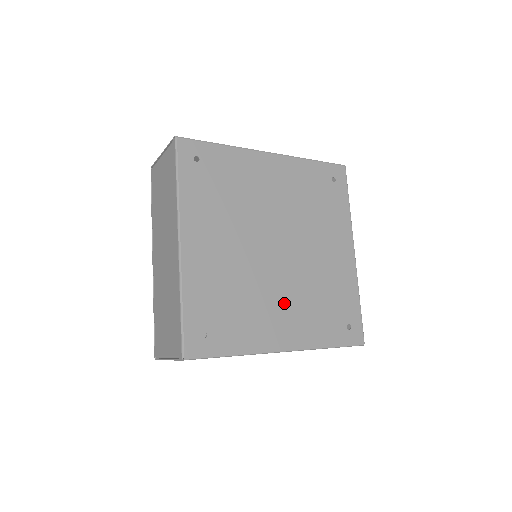
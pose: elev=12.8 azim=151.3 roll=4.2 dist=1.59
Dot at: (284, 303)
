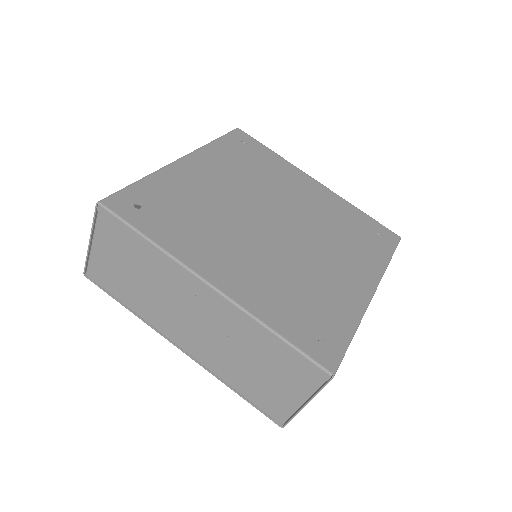
Dot at: (330, 258)
